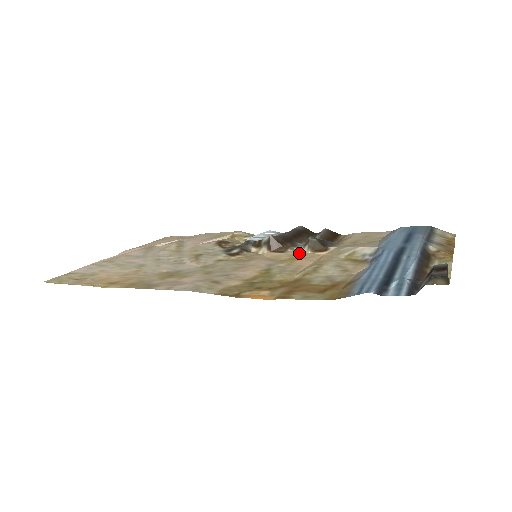
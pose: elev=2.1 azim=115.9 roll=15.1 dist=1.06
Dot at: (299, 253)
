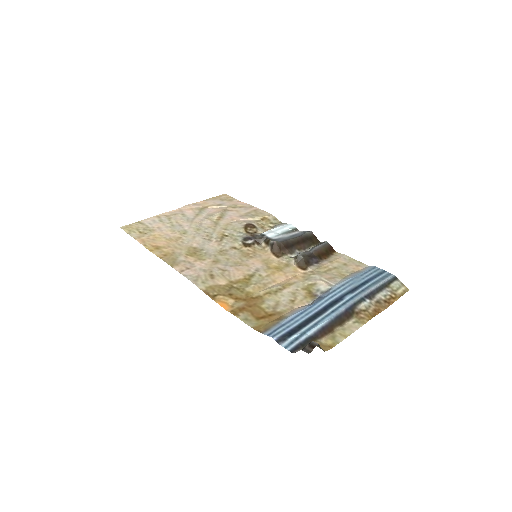
Dot at: (287, 263)
